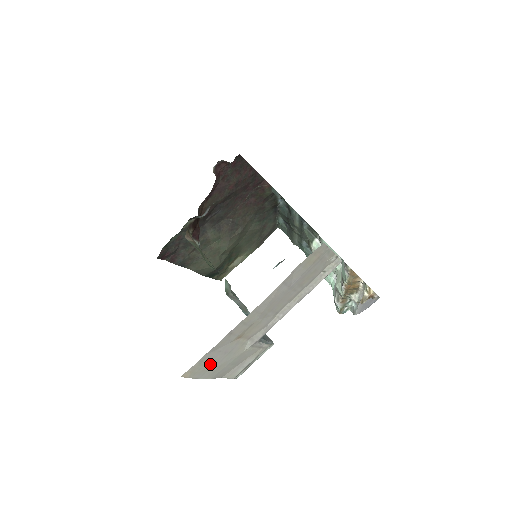
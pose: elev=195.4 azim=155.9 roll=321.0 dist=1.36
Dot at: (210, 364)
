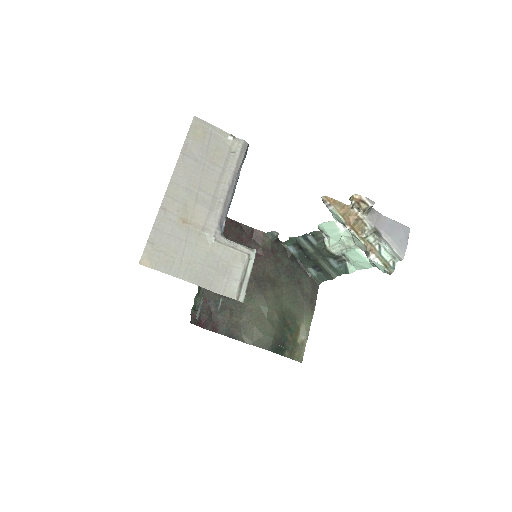
Dot at: (170, 253)
